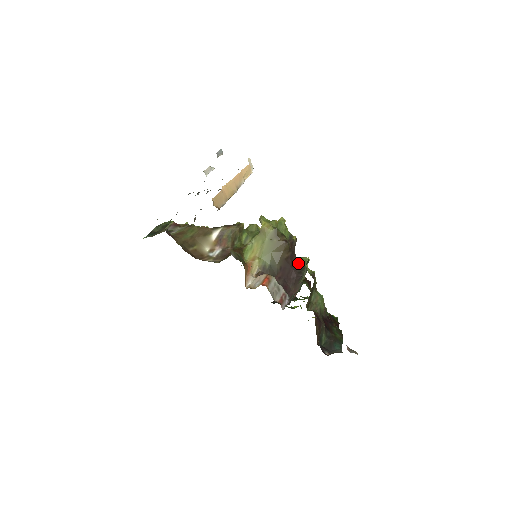
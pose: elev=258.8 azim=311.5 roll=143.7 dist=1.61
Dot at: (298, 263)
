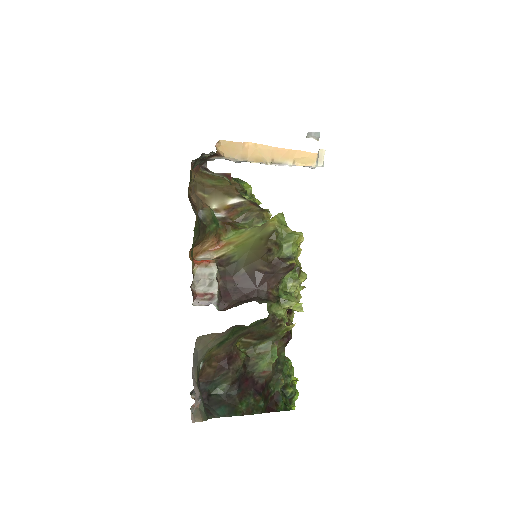
Dot at: (276, 293)
